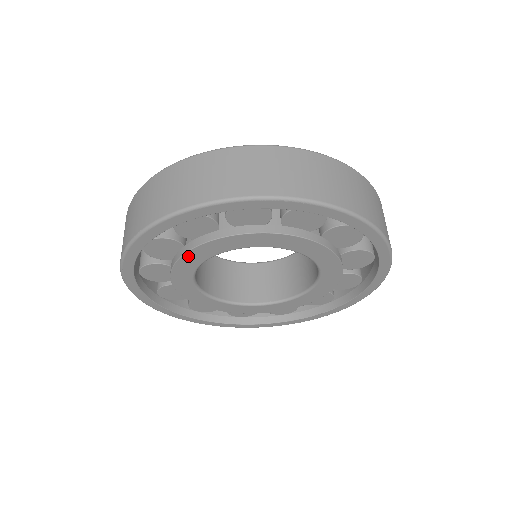
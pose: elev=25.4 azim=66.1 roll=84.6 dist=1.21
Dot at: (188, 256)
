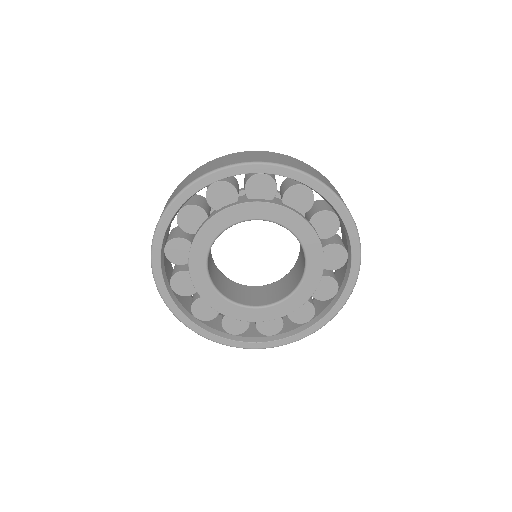
Dot at: (238, 208)
